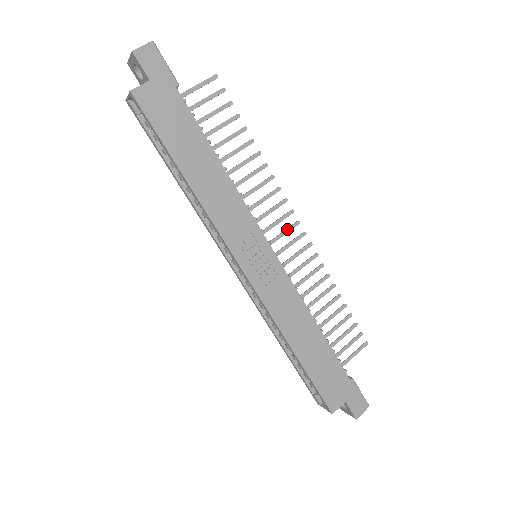
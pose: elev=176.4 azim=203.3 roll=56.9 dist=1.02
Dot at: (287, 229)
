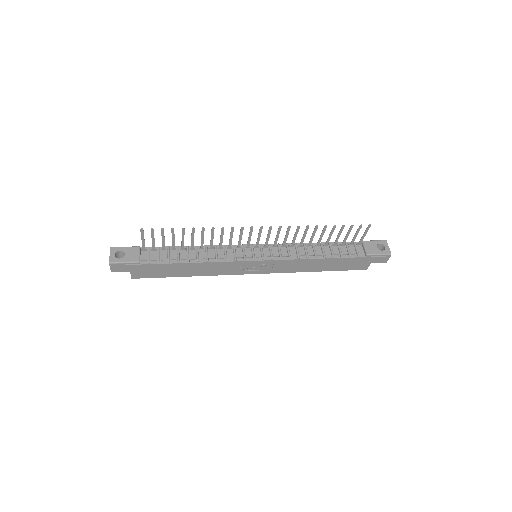
Dot at: (259, 234)
